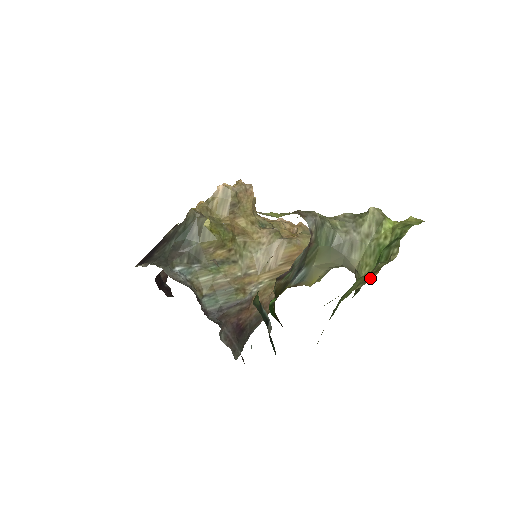
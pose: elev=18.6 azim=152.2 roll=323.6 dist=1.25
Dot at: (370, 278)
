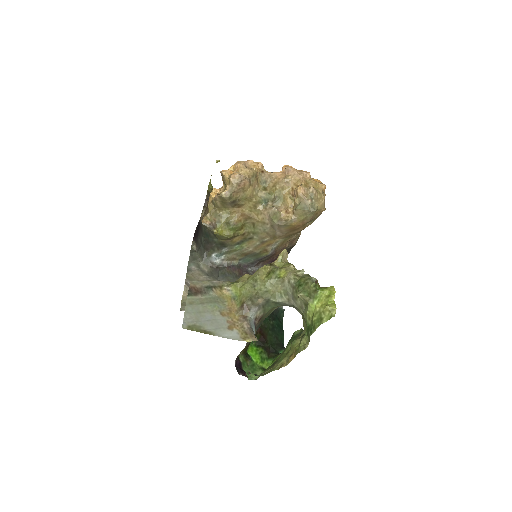
Dot at: (289, 361)
